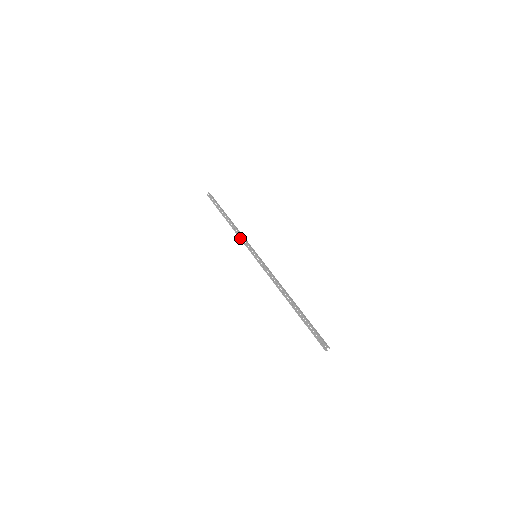
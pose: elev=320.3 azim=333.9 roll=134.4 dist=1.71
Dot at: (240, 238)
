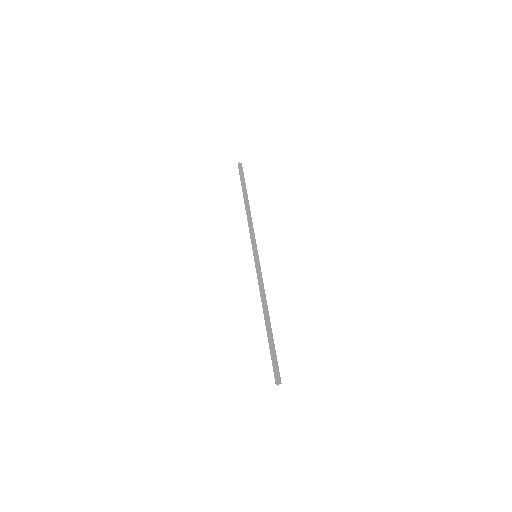
Dot at: (249, 229)
